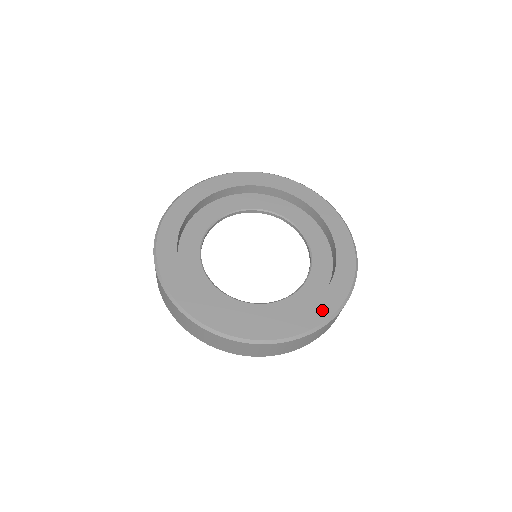
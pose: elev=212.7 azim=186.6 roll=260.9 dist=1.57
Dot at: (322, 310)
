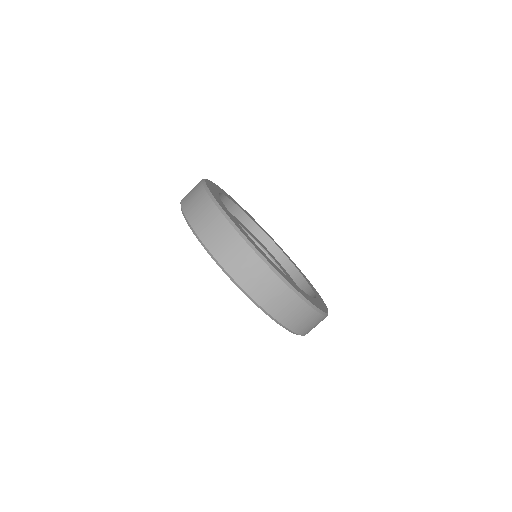
Dot at: (268, 259)
